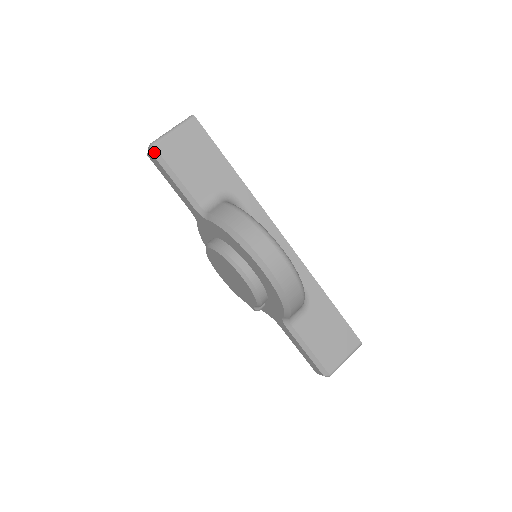
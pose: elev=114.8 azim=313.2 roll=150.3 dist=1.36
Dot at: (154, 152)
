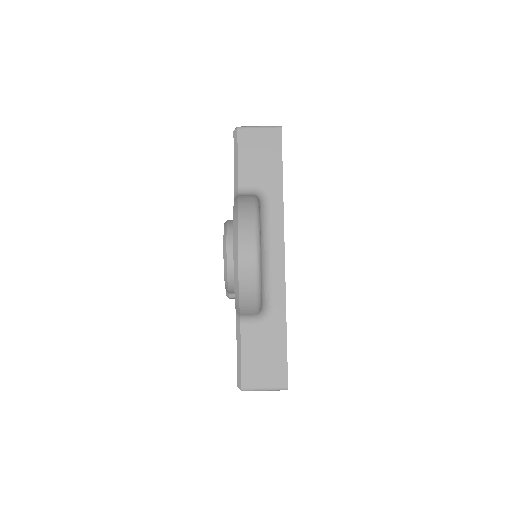
Dot at: (235, 133)
